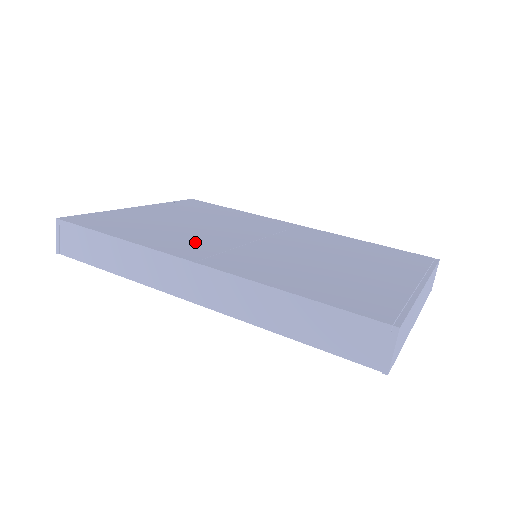
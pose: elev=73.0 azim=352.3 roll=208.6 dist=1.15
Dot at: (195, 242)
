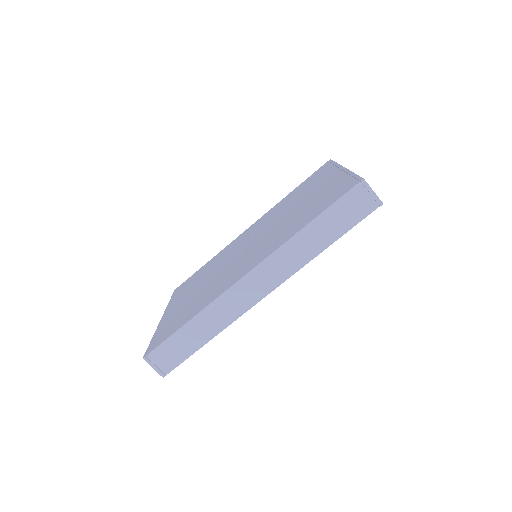
Dot at: (226, 278)
